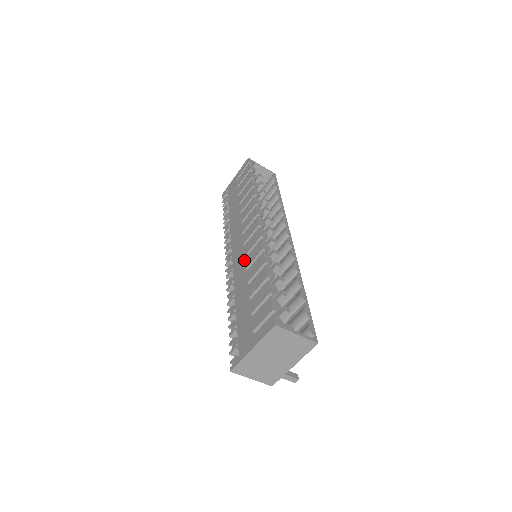
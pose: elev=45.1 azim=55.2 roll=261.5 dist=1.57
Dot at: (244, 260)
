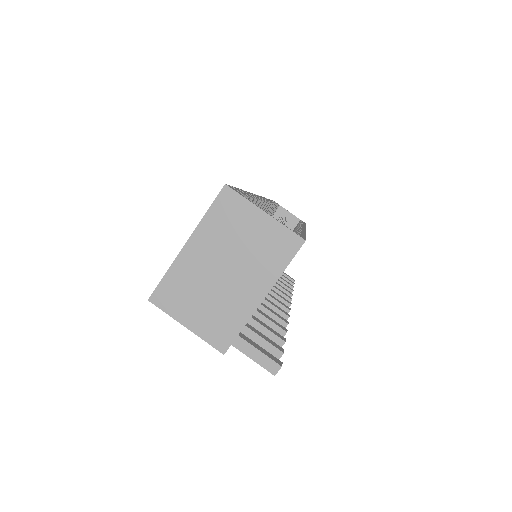
Dot at: occluded
